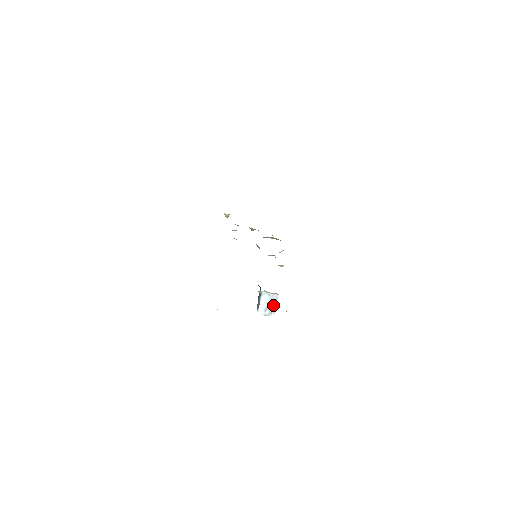
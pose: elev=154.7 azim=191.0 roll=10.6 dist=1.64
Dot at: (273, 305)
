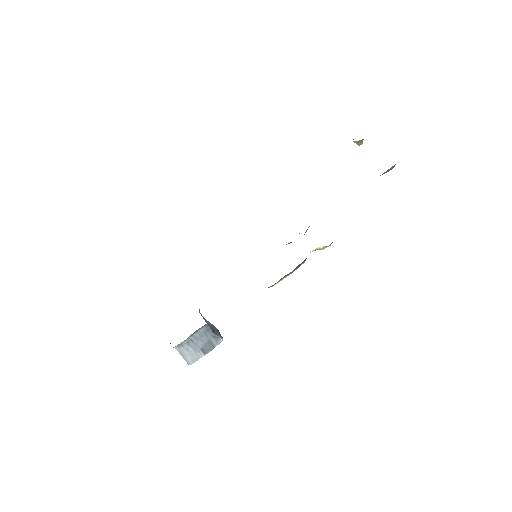
Dot at: (183, 355)
